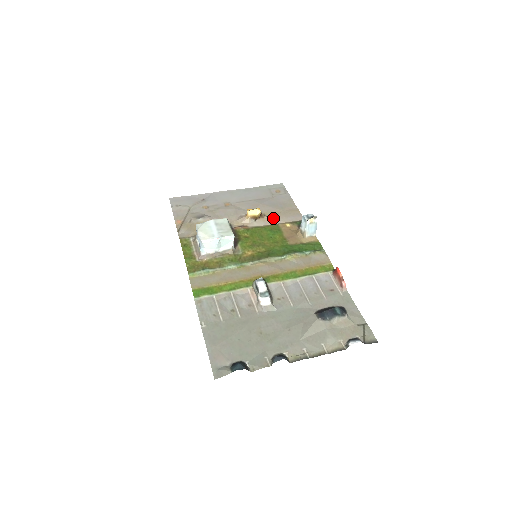
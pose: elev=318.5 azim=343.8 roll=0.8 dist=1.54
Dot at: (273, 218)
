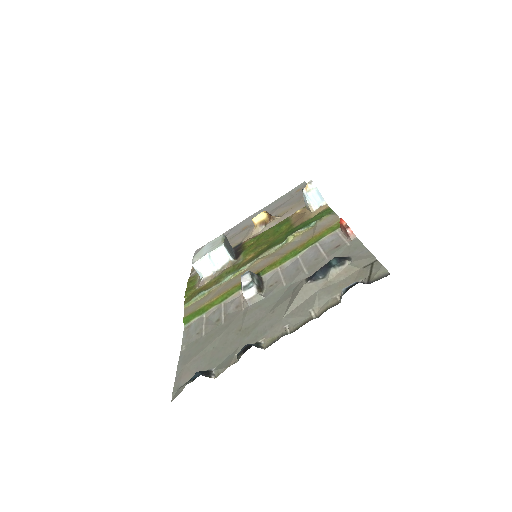
Dot at: (285, 214)
